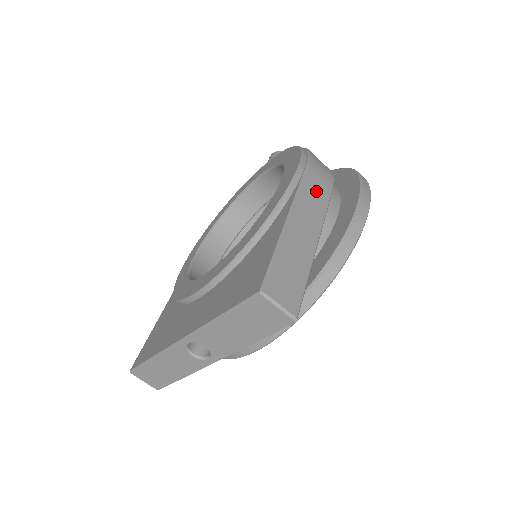
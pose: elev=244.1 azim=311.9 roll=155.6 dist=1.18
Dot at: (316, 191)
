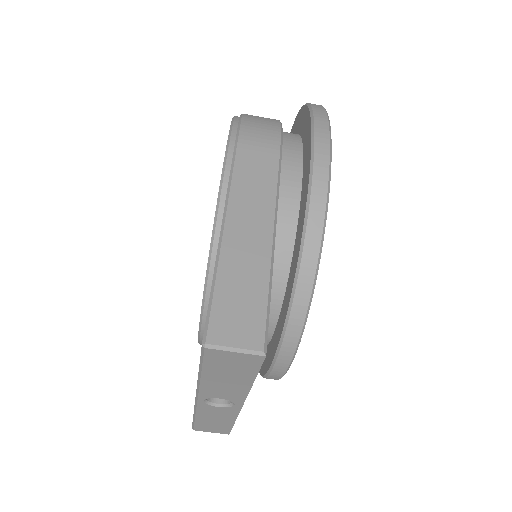
Dot at: (256, 167)
